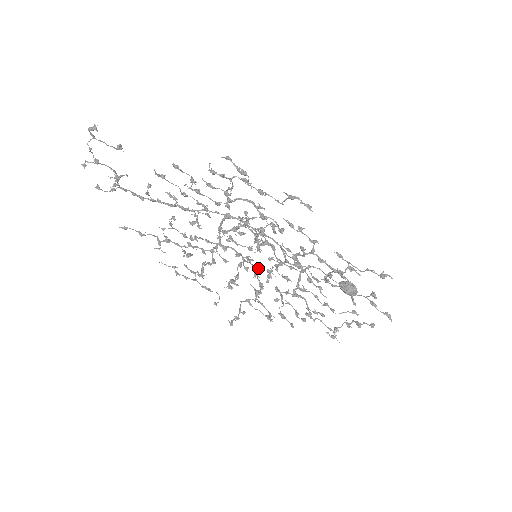
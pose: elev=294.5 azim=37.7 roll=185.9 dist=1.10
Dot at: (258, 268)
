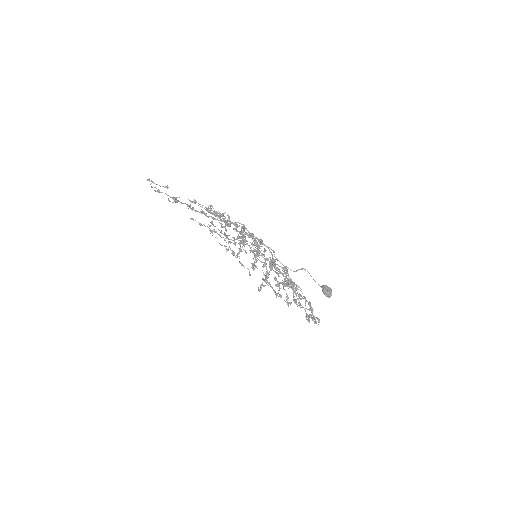
Dot at: occluded
